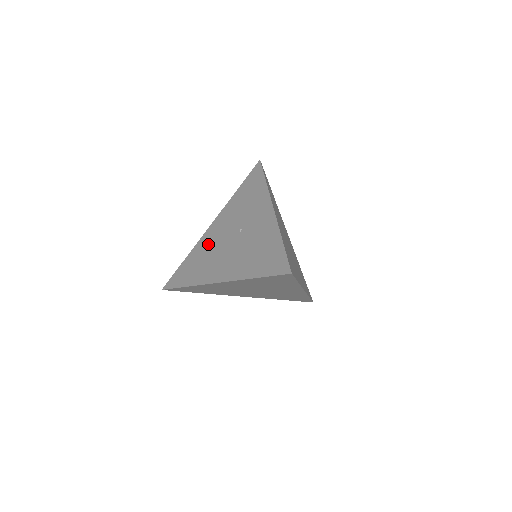
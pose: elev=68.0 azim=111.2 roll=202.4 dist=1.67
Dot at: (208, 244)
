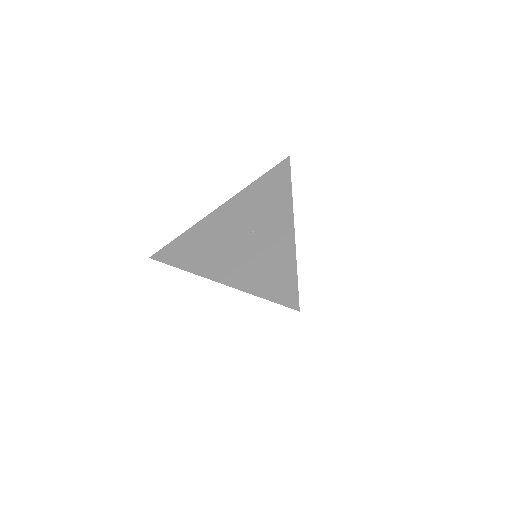
Dot at: (212, 229)
